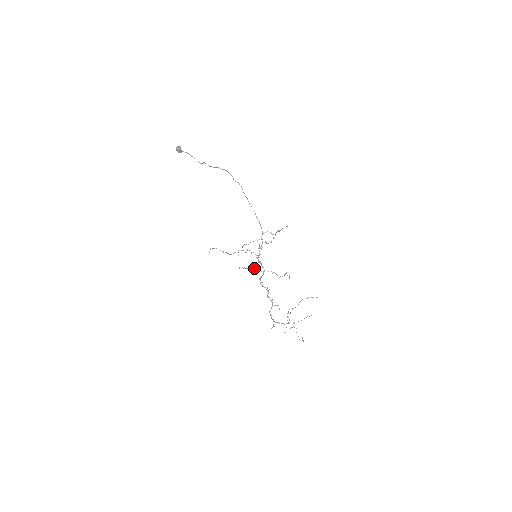
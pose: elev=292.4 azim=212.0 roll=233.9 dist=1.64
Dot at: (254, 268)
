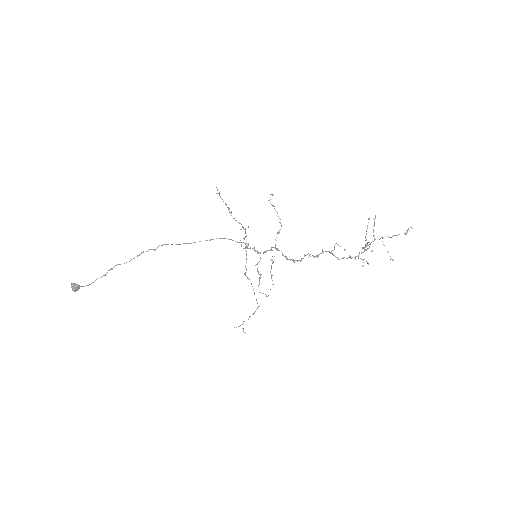
Dot at: occluded
